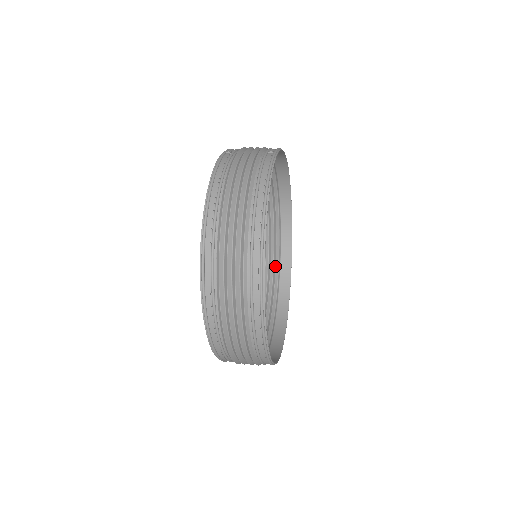
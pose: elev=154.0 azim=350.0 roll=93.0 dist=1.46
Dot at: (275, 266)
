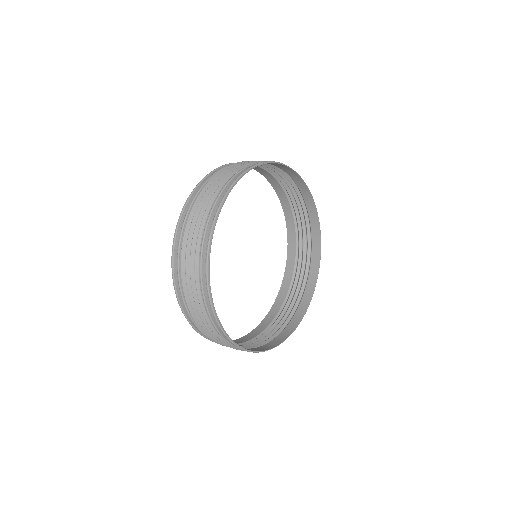
Dot at: (280, 327)
